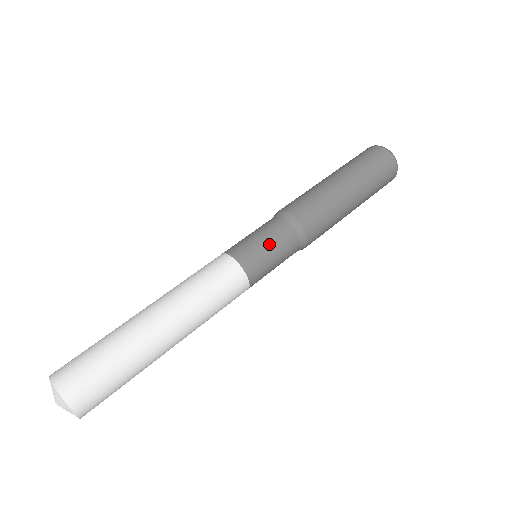
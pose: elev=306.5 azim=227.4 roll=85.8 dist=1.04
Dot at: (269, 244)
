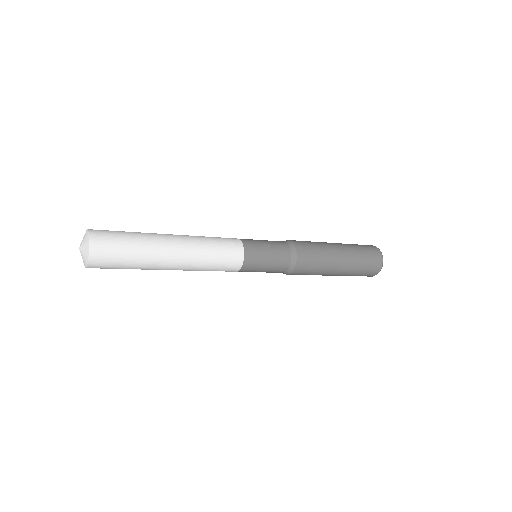
Dot at: (265, 241)
